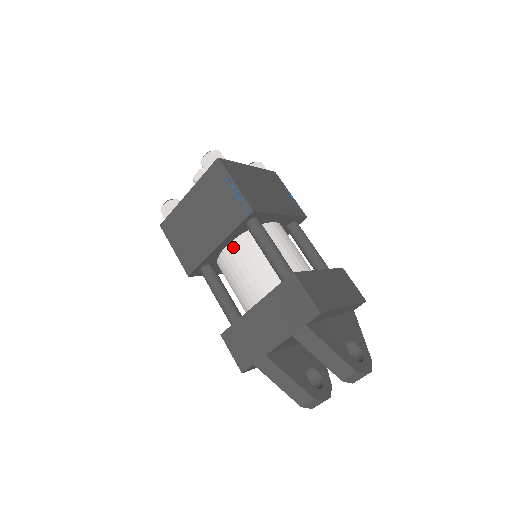
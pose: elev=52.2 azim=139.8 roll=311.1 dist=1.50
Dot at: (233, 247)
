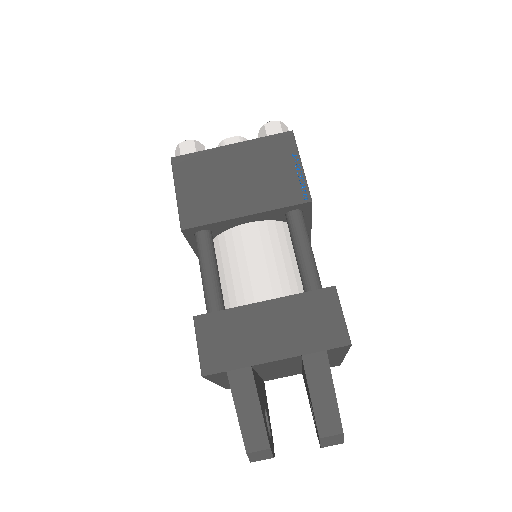
Dot at: (257, 228)
